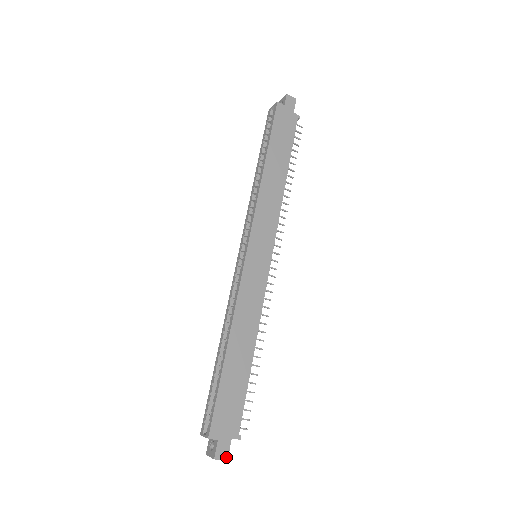
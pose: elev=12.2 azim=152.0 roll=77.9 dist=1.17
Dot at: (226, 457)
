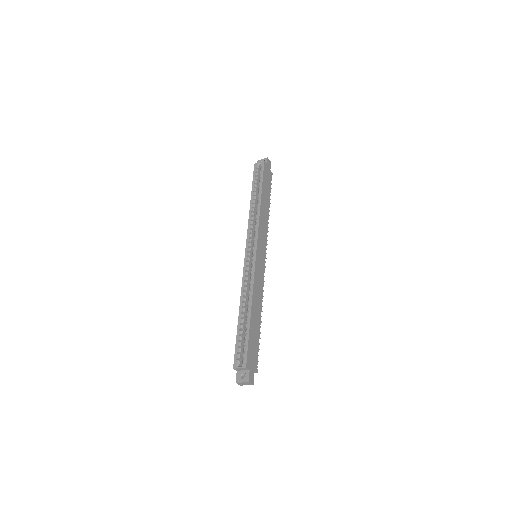
Dot at: (253, 382)
